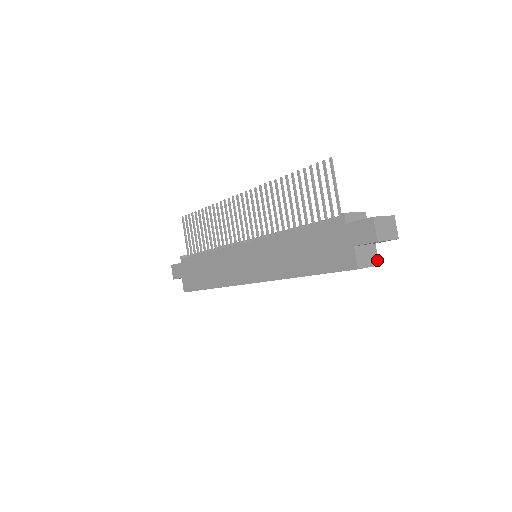
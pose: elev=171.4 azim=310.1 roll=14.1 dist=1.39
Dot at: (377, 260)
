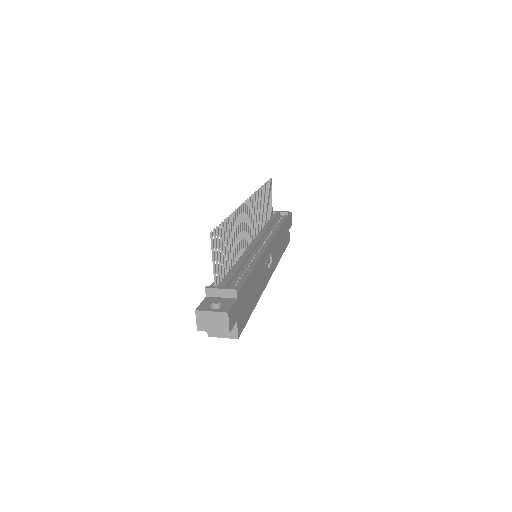
Dot at: (236, 334)
